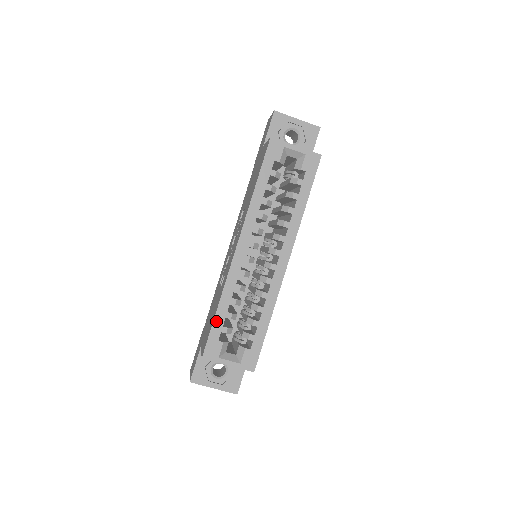
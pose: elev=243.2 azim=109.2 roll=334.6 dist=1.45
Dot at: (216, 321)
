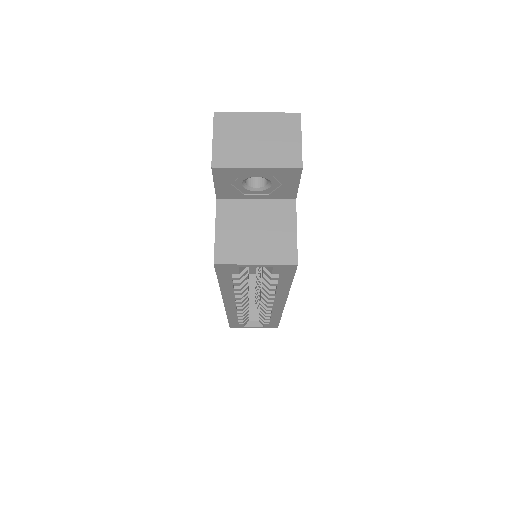
Dot at: (230, 321)
